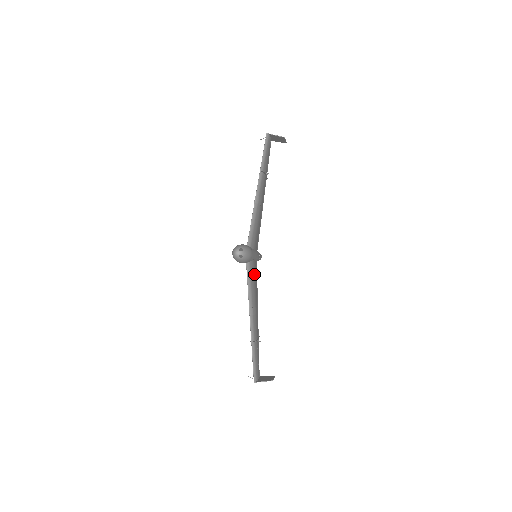
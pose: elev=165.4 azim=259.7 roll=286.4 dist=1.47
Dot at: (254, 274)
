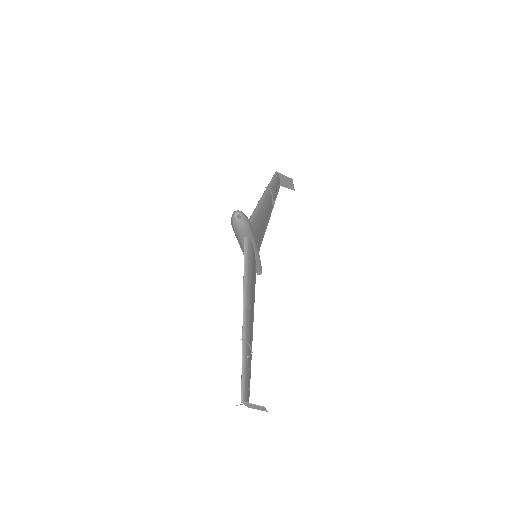
Dot at: (252, 261)
